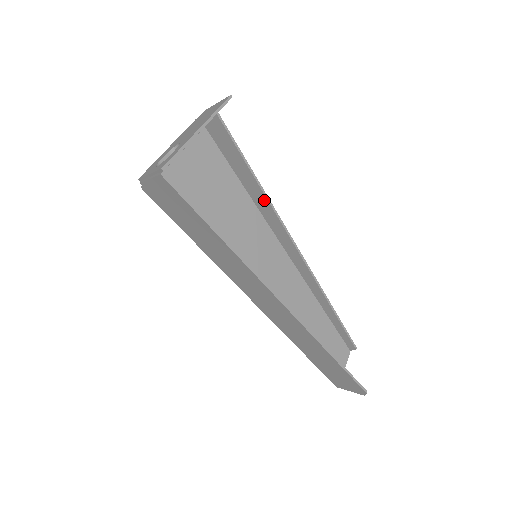
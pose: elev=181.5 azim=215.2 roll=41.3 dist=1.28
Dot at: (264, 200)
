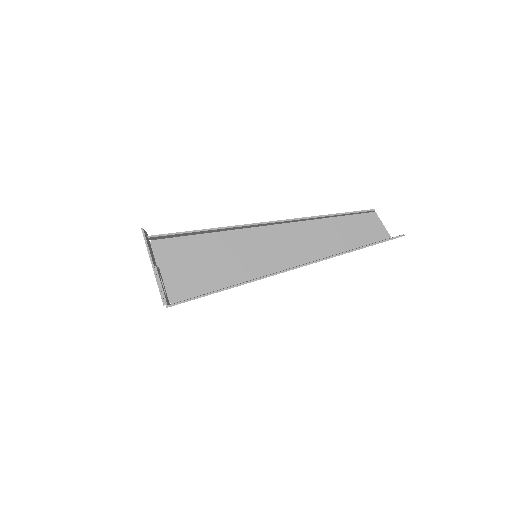
Dot at: (223, 229)
